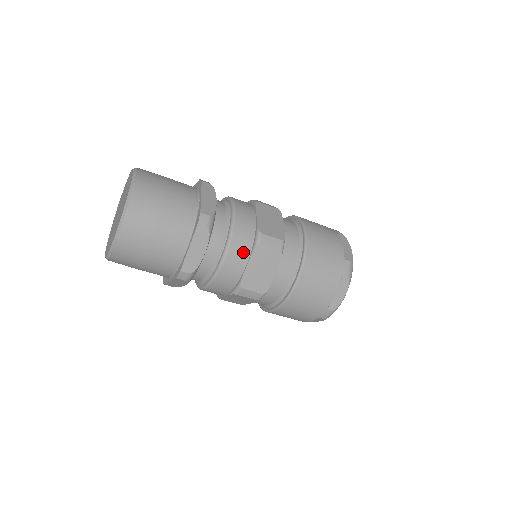
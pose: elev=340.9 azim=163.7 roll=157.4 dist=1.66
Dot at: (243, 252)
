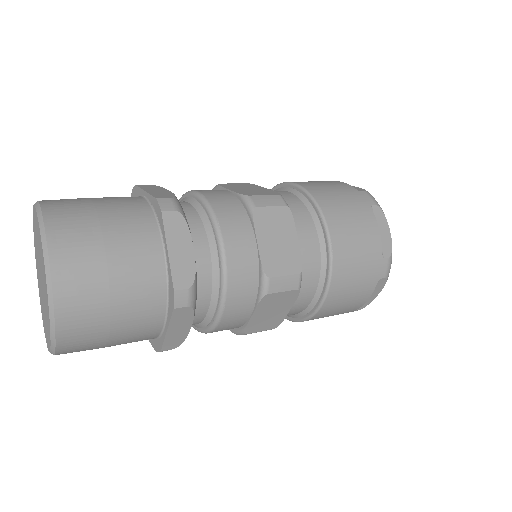
Dot at: (242, 228)
